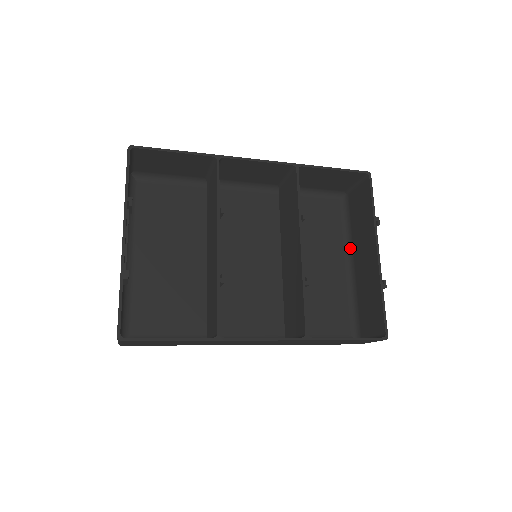
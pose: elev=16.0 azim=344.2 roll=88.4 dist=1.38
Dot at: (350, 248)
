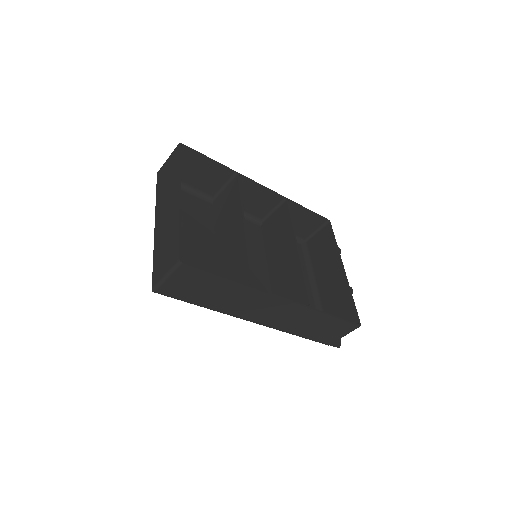
Dot at: (313, 277)
